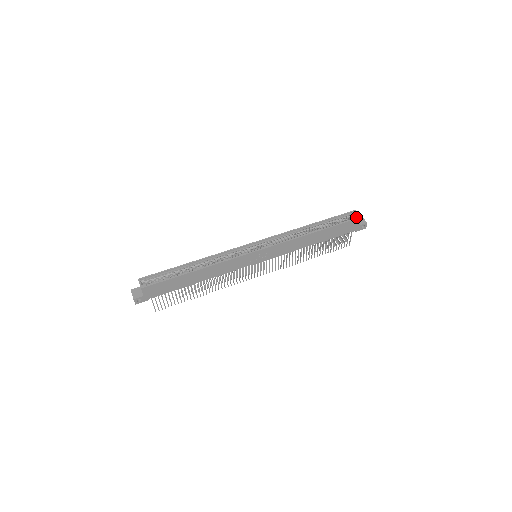
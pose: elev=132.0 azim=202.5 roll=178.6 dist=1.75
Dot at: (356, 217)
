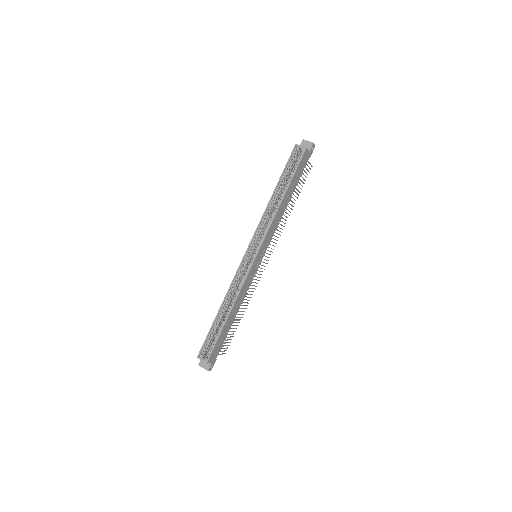
Dot at: (302, 151)
